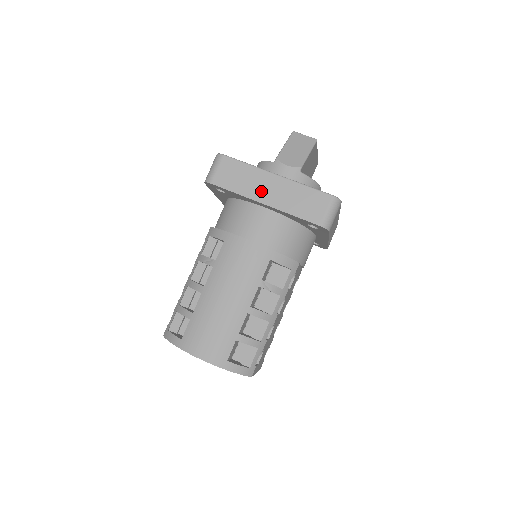
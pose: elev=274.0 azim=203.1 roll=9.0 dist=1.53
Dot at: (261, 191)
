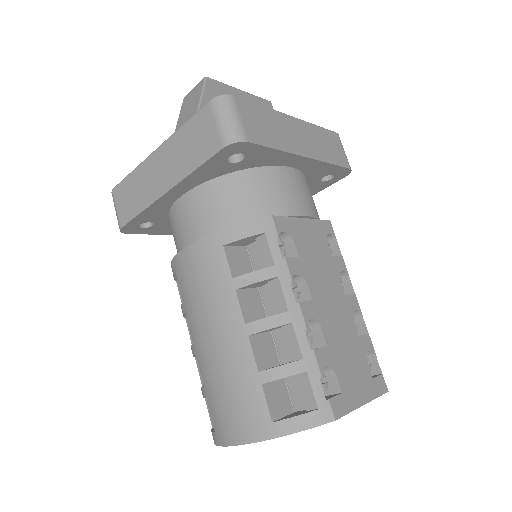
Dot at: (155, 183)
